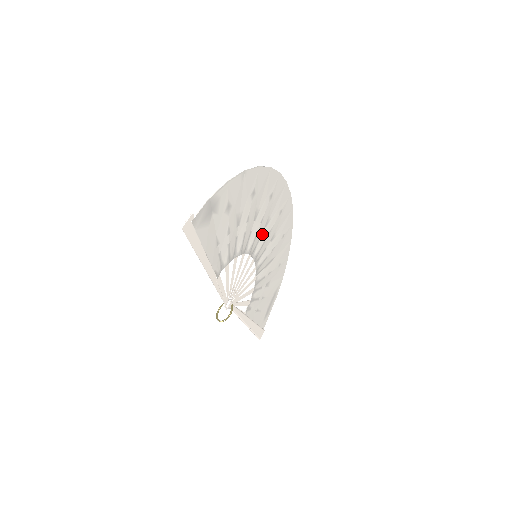
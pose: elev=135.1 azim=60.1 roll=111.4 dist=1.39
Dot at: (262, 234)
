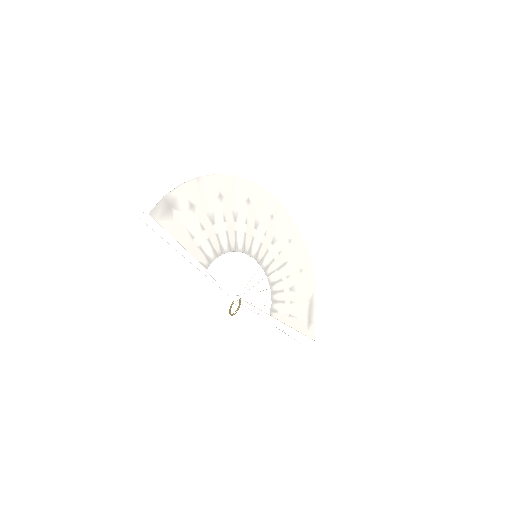
Dot at: (254, 236)
